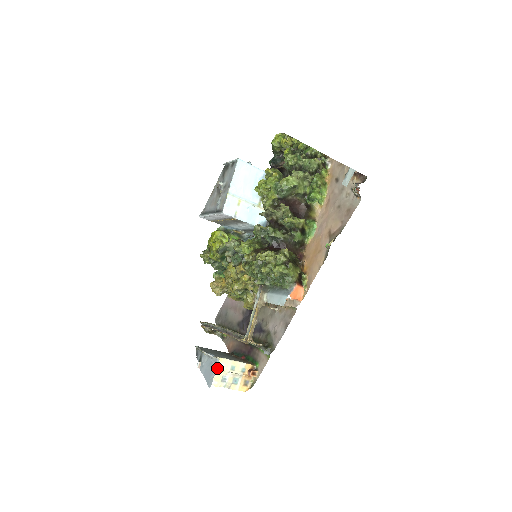
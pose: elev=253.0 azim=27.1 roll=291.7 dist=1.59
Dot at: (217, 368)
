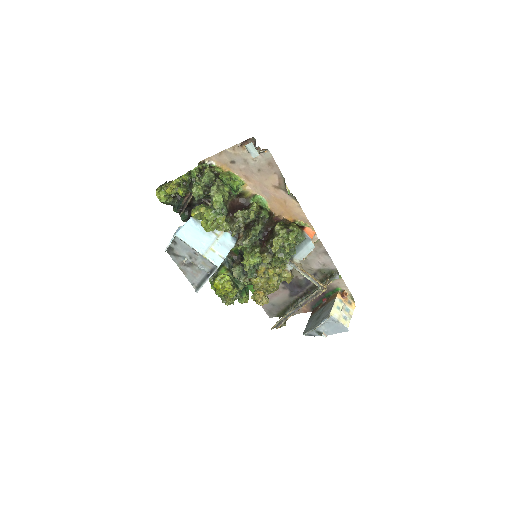
Dot at: (337, 320)
